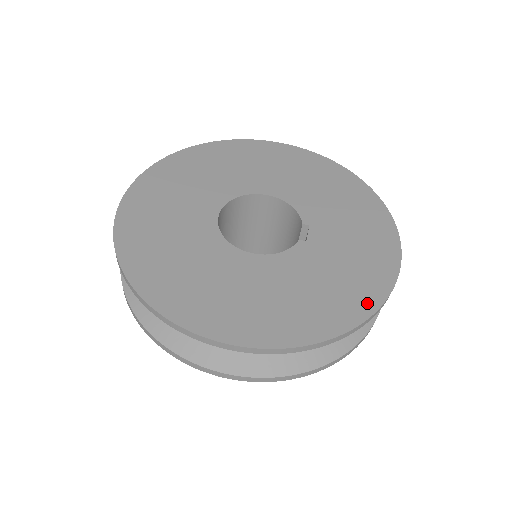
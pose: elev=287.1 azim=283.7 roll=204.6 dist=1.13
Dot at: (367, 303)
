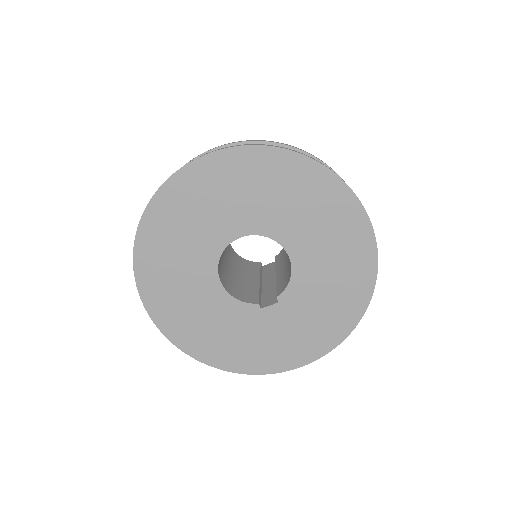
Dot at: (237, 366)
